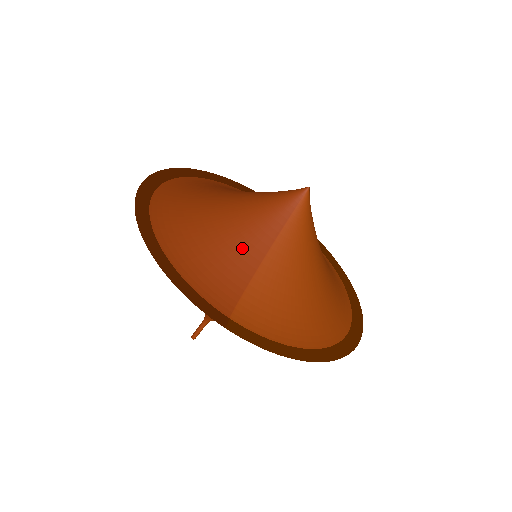
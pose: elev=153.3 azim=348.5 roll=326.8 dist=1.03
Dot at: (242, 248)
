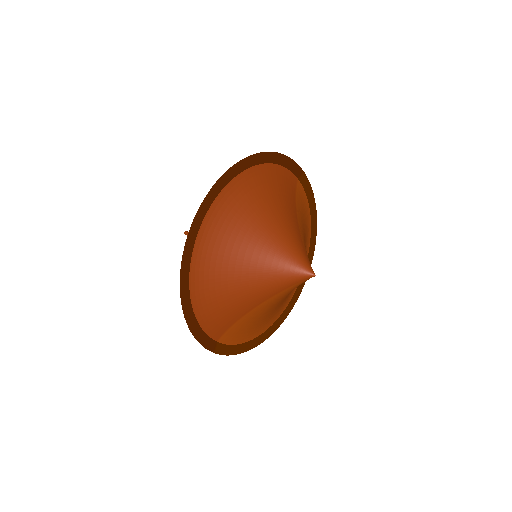
Dot at: (245, 301)
